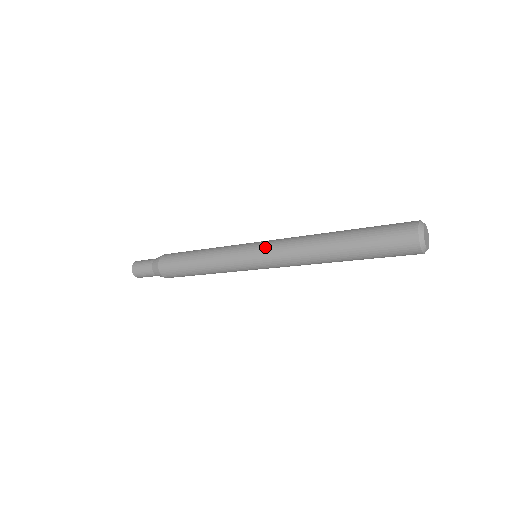
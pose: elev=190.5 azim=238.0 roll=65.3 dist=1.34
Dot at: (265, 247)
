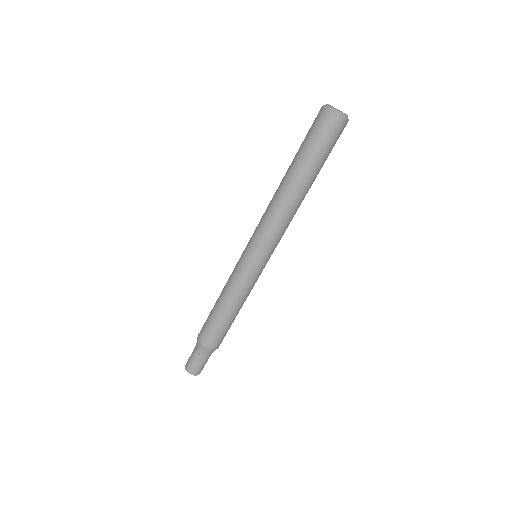
Dot at: (254, 240)
